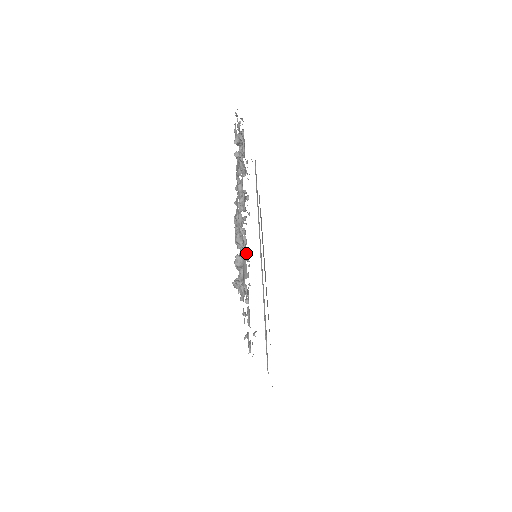
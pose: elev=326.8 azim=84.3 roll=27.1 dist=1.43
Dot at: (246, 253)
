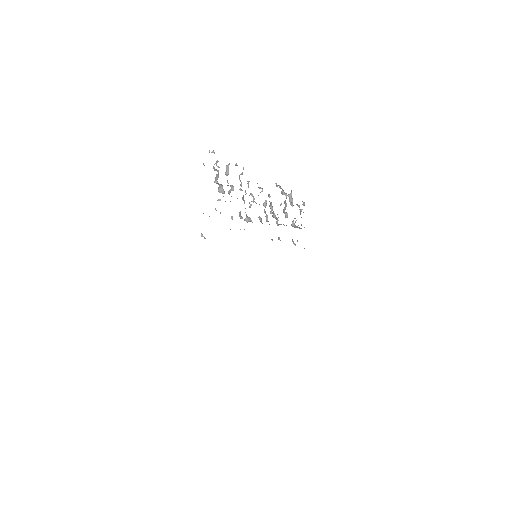
Dot at: occluded
